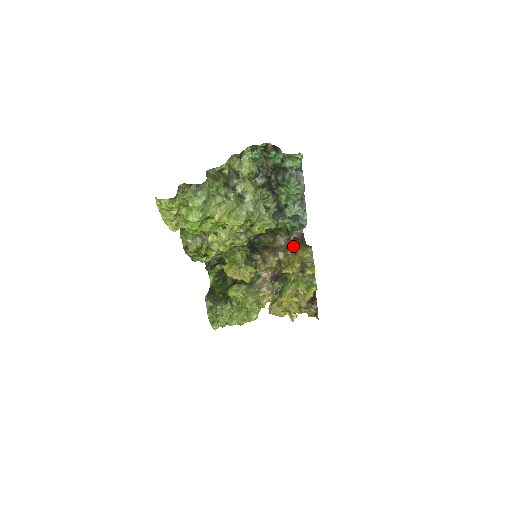
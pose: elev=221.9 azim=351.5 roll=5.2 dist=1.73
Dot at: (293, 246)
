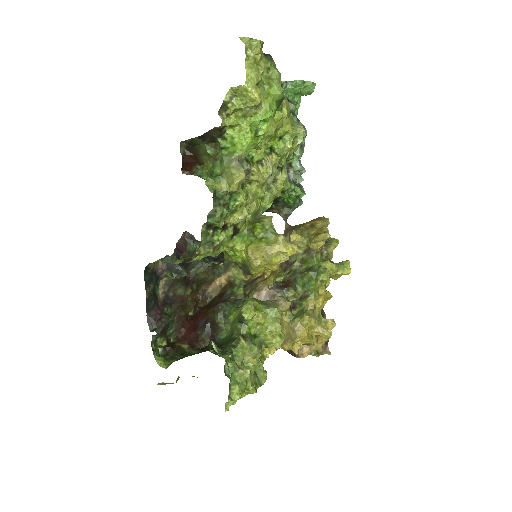
Dot at: (301, 224)
